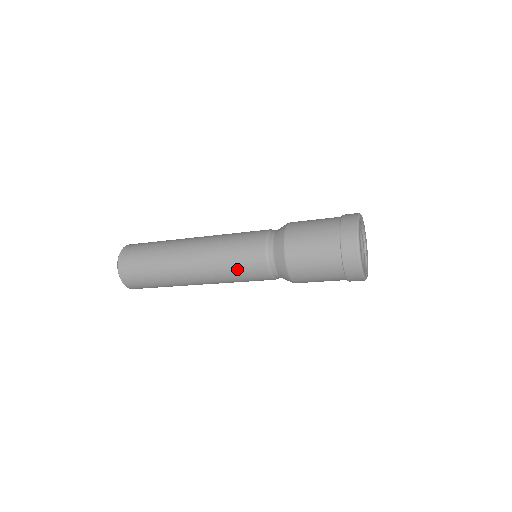
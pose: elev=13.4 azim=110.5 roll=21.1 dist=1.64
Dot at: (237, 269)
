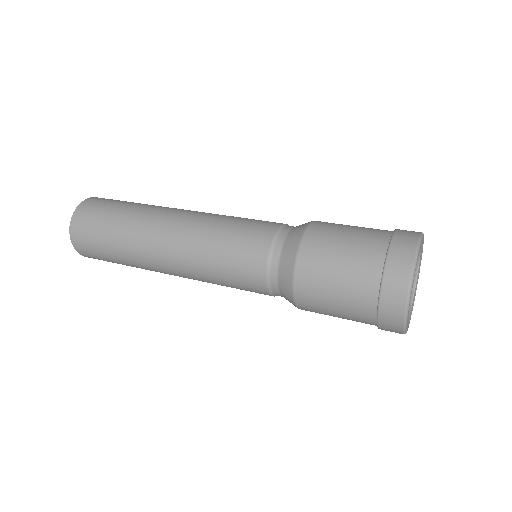
Dot at: occluded
